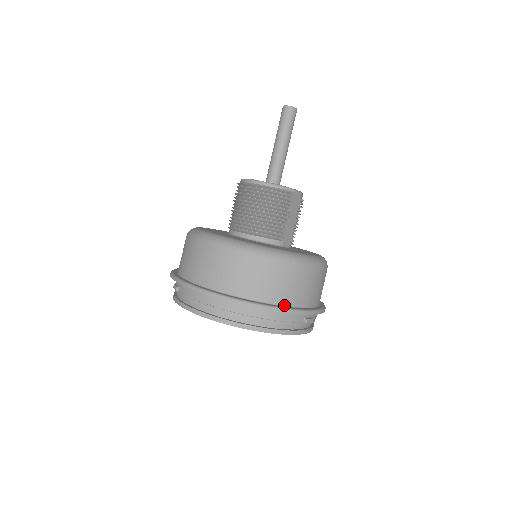
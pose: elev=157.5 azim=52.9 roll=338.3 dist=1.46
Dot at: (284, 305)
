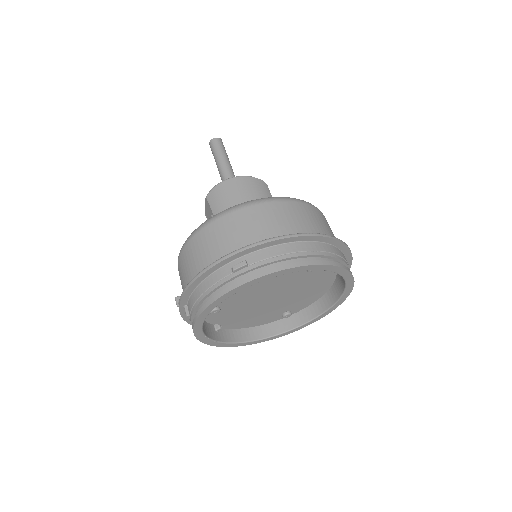
Dot at: occluded
